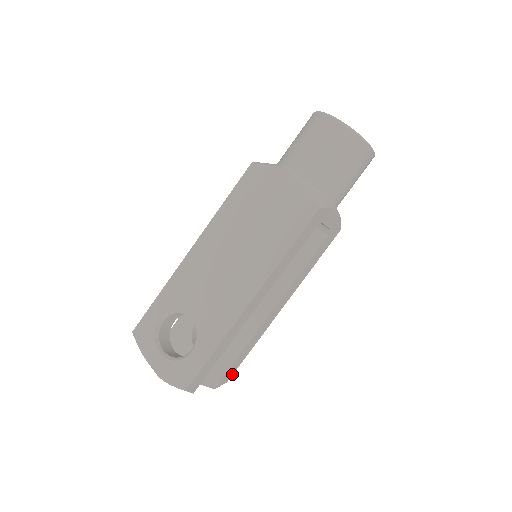
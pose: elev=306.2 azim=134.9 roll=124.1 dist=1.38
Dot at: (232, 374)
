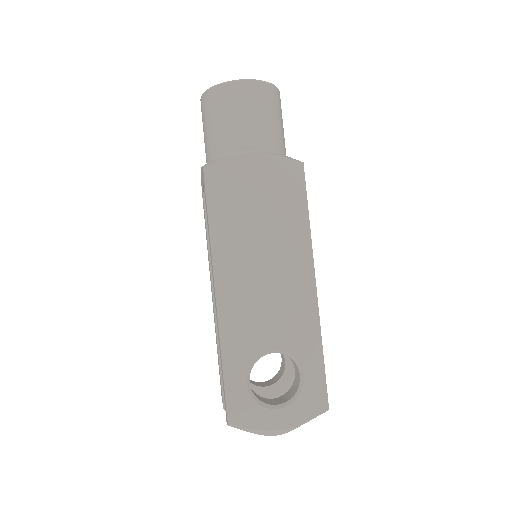
Dot at: occluded
